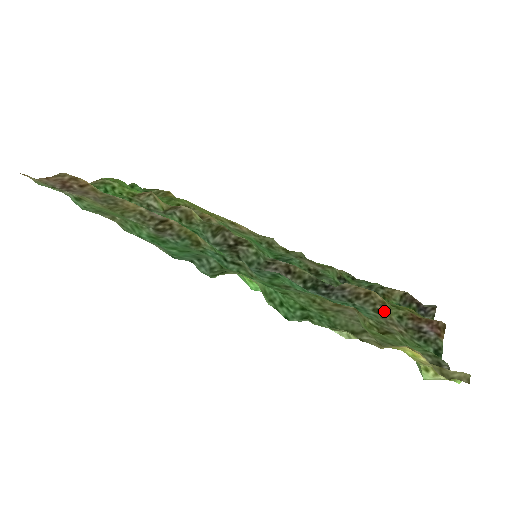
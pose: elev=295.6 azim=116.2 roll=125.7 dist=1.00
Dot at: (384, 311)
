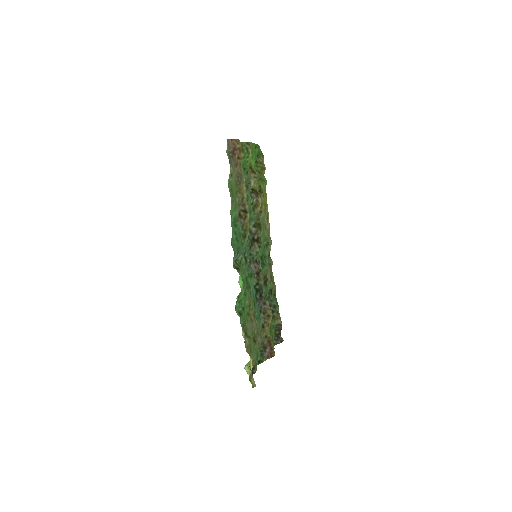
Dot at: (265, 329)
